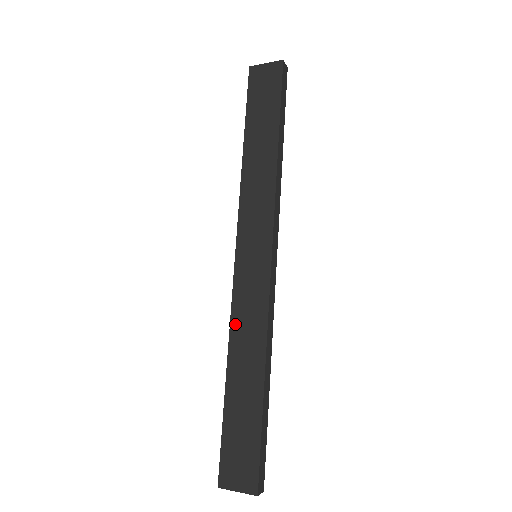
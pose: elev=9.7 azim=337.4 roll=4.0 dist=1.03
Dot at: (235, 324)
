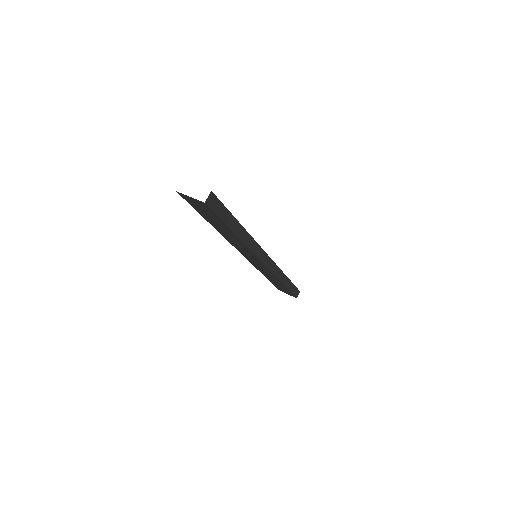
Dot at: occluded
